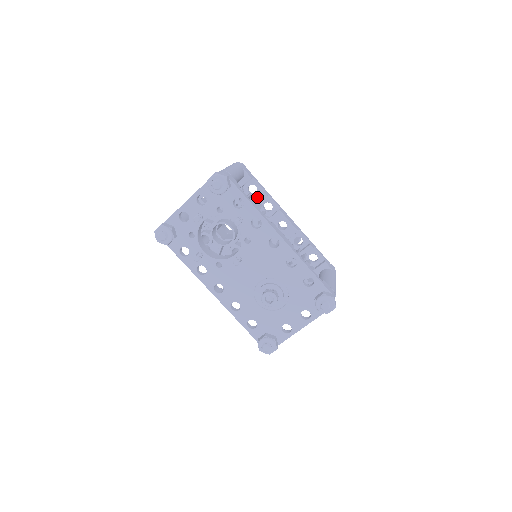
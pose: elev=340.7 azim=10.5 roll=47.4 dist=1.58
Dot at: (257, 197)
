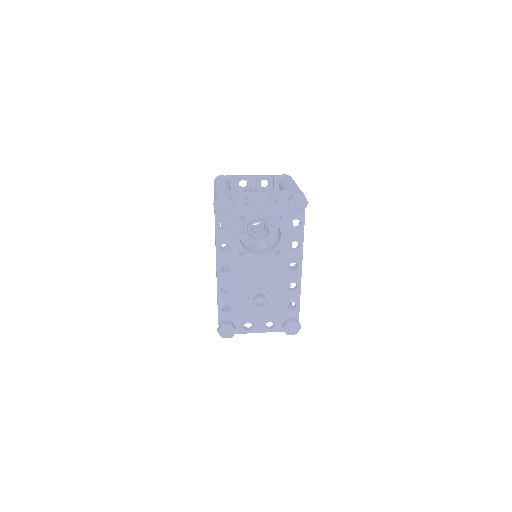
Dot at: occluded
